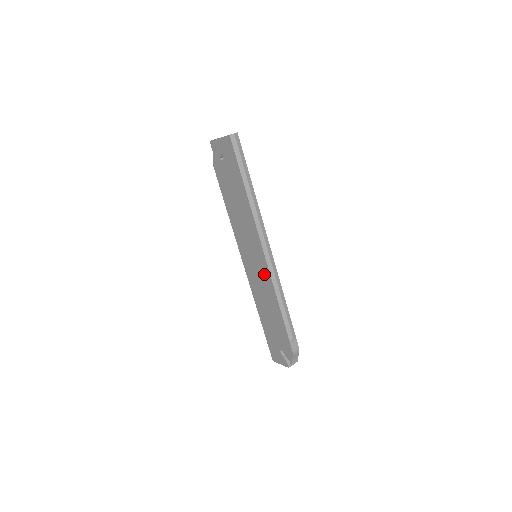
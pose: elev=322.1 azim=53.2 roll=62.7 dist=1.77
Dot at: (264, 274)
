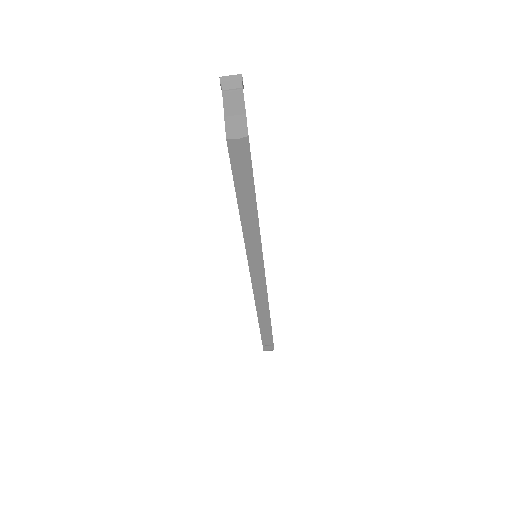
Dot at: occluded
